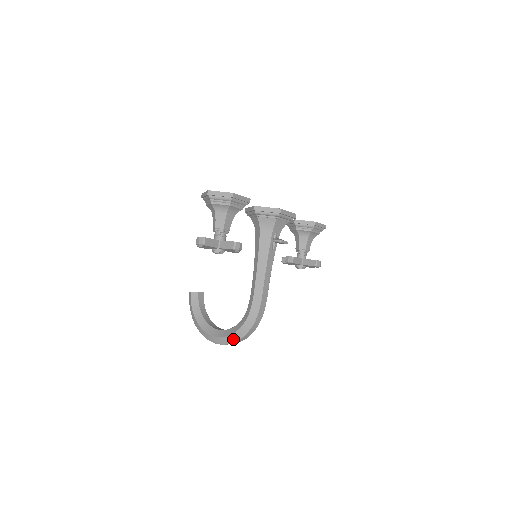
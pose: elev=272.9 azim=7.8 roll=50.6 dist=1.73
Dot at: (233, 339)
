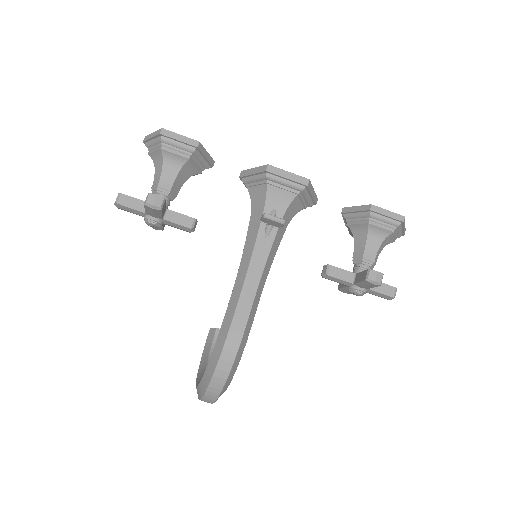
Dot at: (203, 388)
